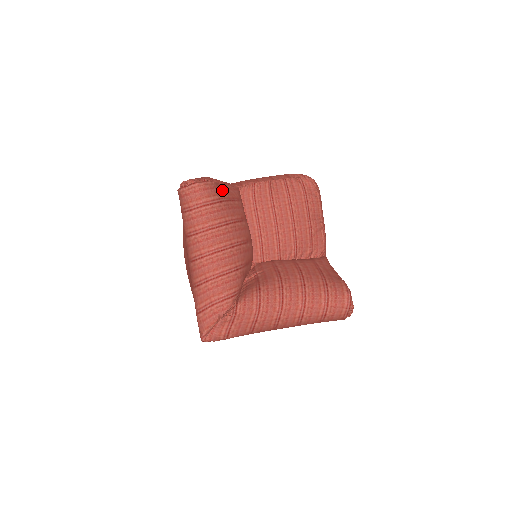
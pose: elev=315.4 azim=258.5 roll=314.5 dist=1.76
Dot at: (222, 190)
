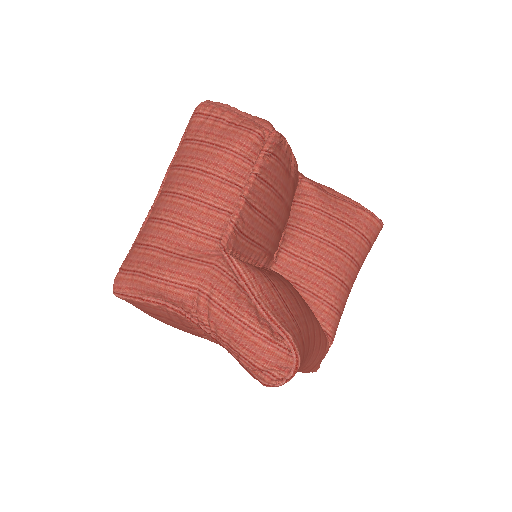
Dot at: (284, 318)
